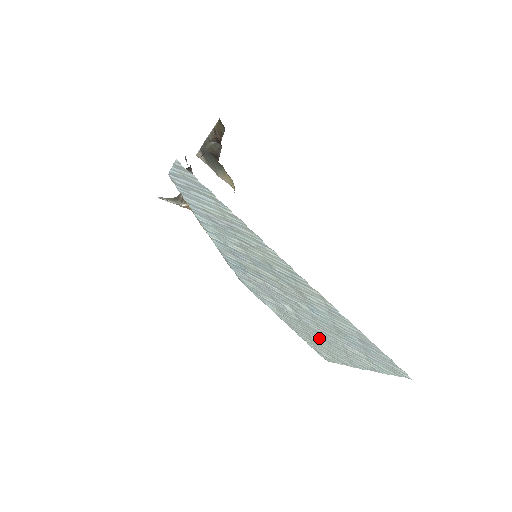
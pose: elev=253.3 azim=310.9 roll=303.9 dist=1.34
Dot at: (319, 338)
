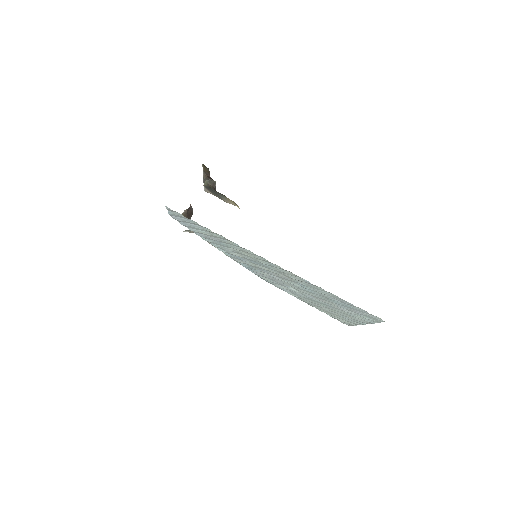
Dot at: (327, 308)
